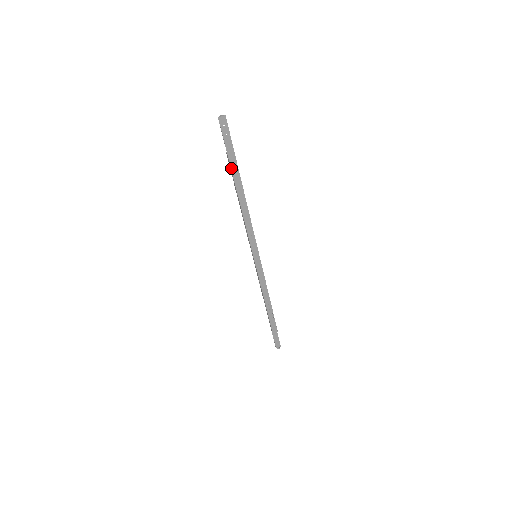
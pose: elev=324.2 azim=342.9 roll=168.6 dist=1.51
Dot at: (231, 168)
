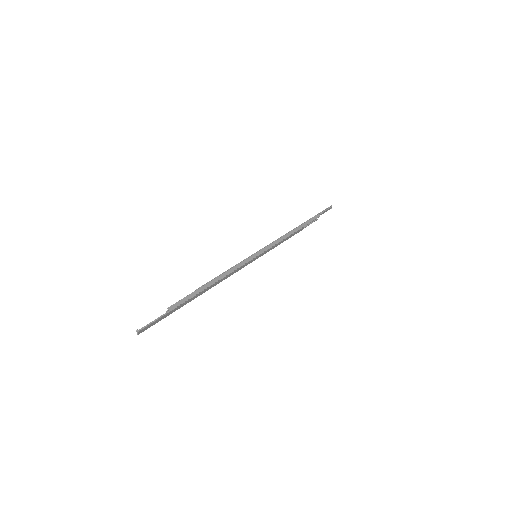
Dot at: occluded
